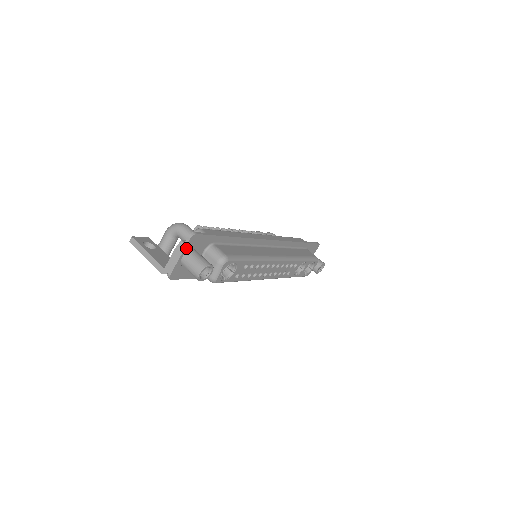
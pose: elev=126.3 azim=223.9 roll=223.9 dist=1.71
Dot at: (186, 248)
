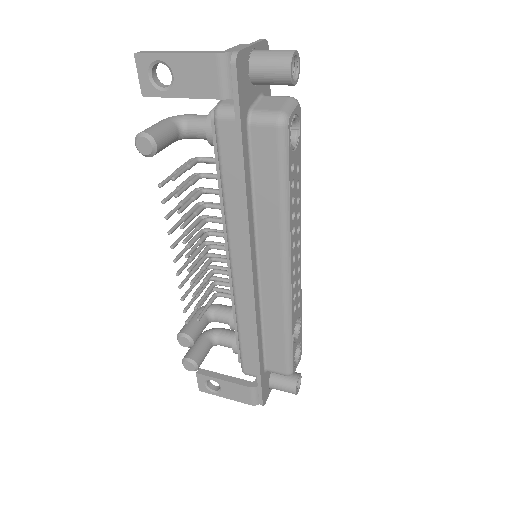
Dot at: (259, 45)
